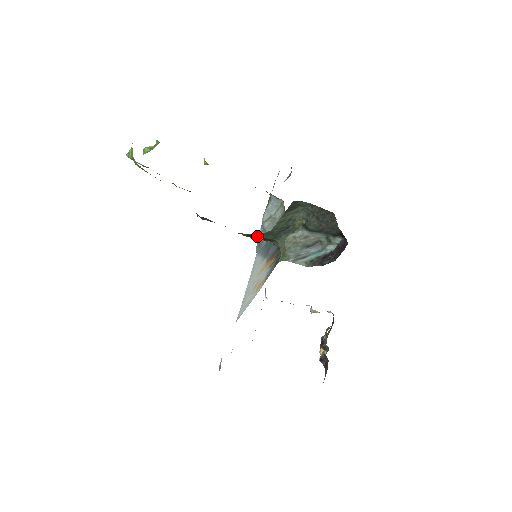
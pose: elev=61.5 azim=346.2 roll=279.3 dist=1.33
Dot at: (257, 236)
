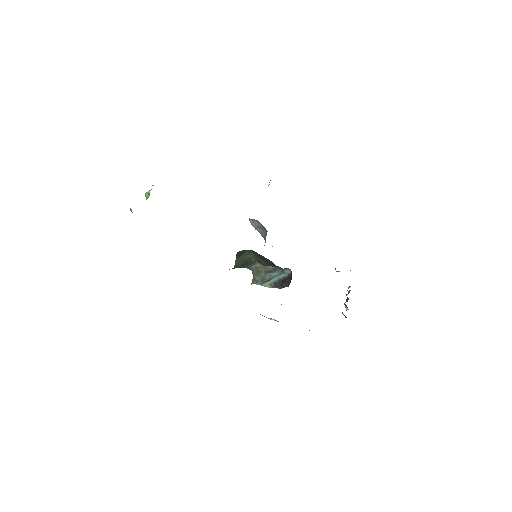
Dot at: occluded
